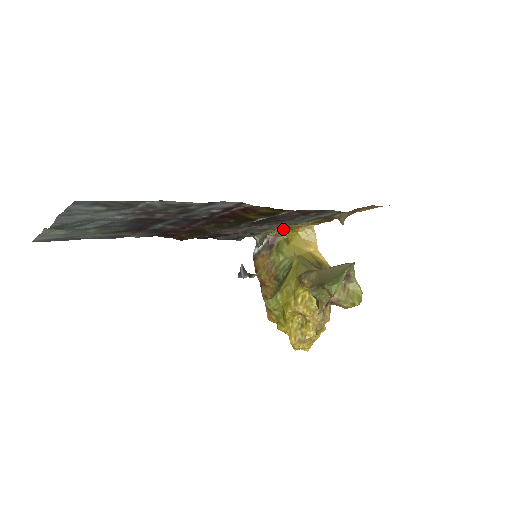
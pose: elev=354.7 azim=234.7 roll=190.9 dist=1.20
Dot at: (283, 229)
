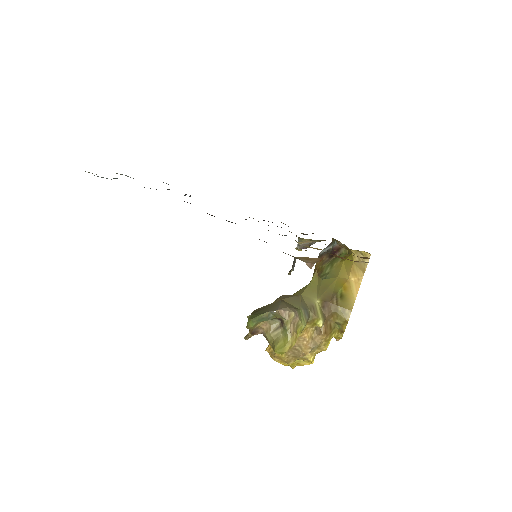
Dot at: occluded
